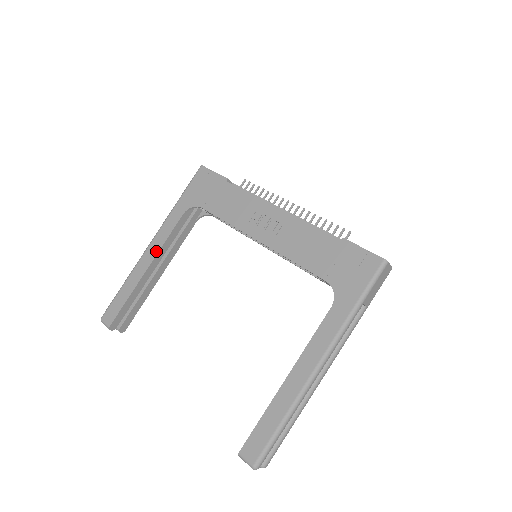
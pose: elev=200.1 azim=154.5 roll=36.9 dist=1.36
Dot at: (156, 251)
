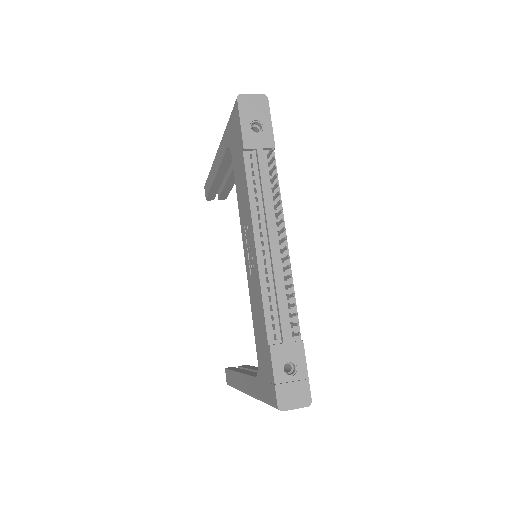
Dot at: (217, 167)
